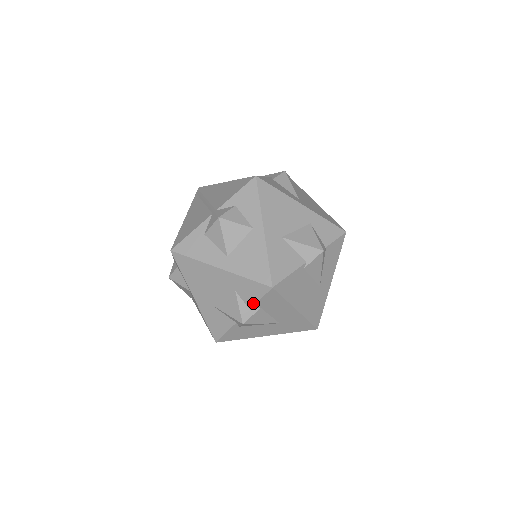
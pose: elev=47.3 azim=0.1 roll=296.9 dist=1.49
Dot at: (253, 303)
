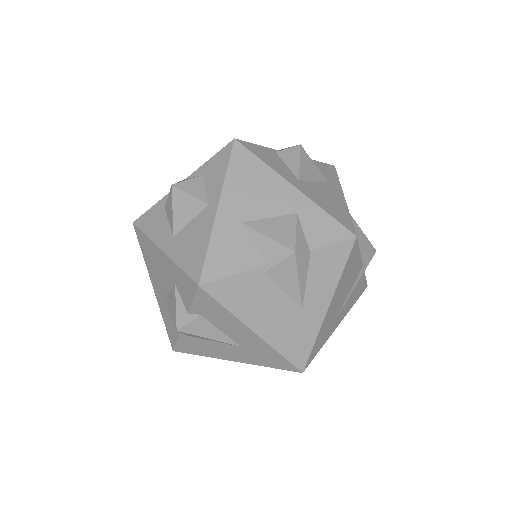
Dot at: (188, 305)
